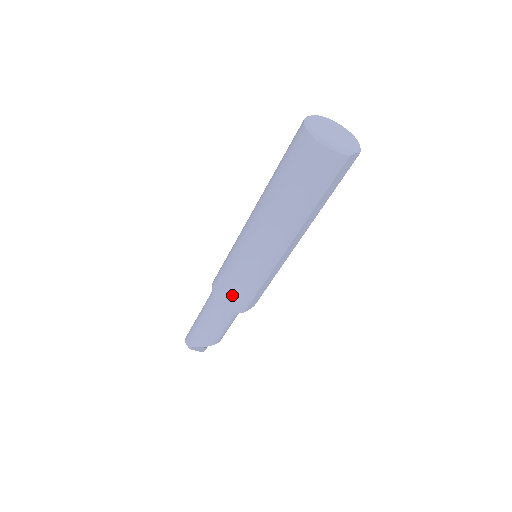
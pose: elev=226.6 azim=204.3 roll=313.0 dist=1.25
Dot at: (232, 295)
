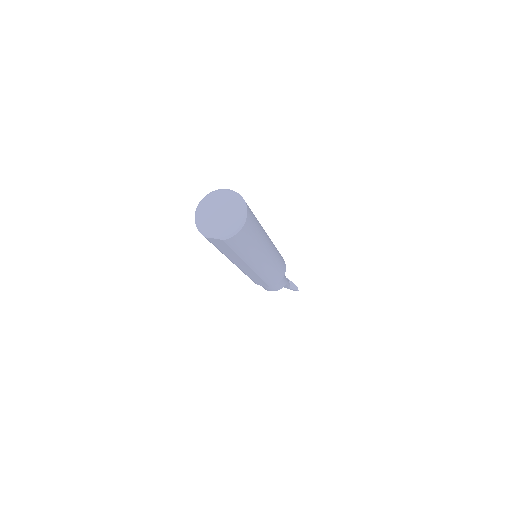
Dot at: occluded
